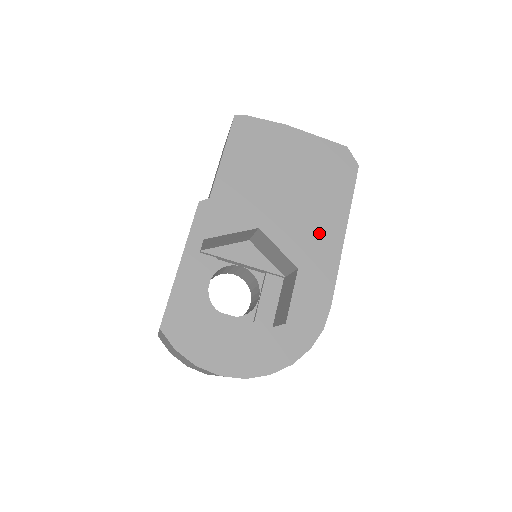
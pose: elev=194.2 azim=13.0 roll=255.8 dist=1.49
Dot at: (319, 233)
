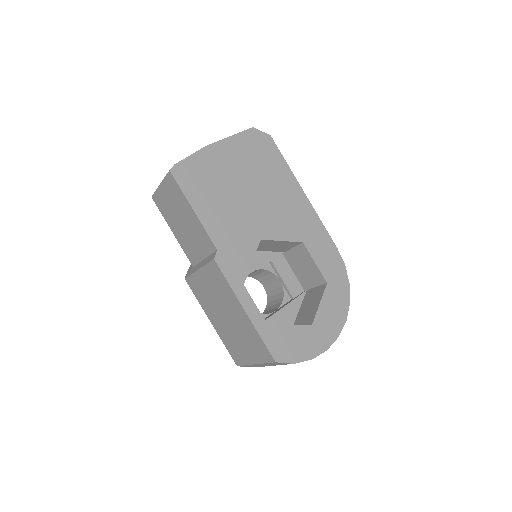
Dot at: (292, 207)
